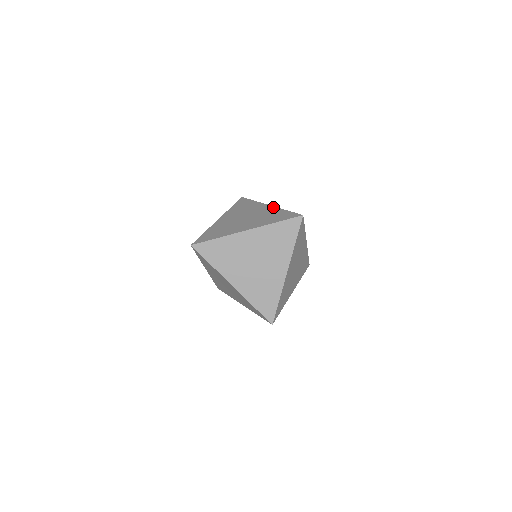
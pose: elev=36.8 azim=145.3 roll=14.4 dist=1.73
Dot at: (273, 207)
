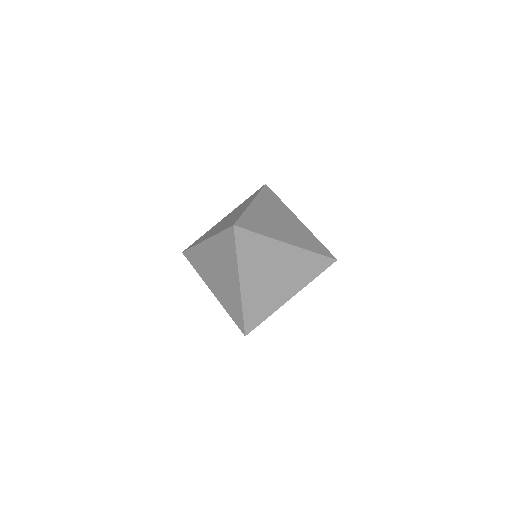
Dot at: (297, 249)
